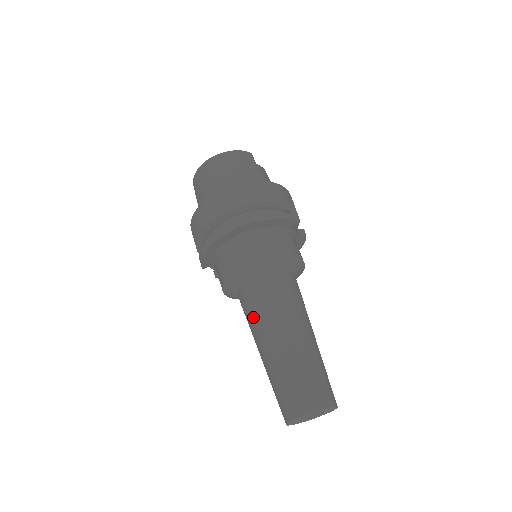
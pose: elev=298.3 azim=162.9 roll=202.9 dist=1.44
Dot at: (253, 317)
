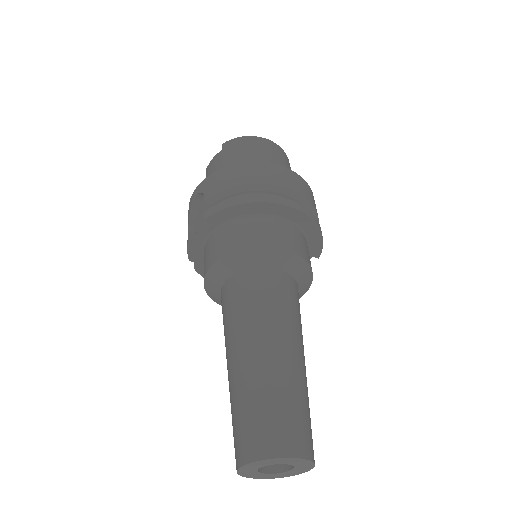
Dot at: (262, 307)
